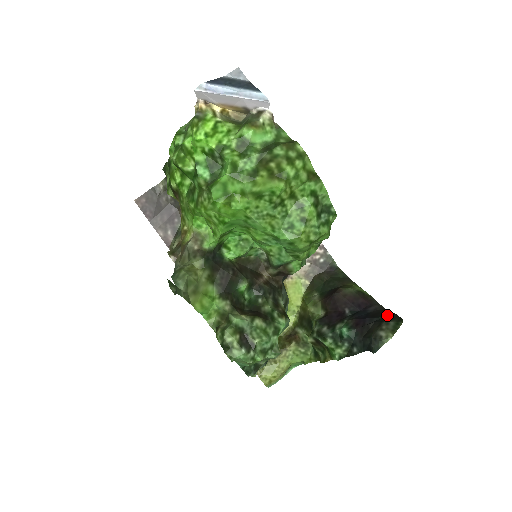
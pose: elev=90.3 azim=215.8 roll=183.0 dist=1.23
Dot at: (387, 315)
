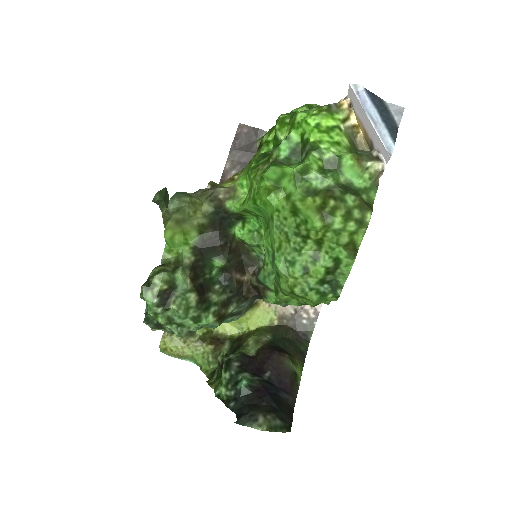
Dot at: (285, 413)
